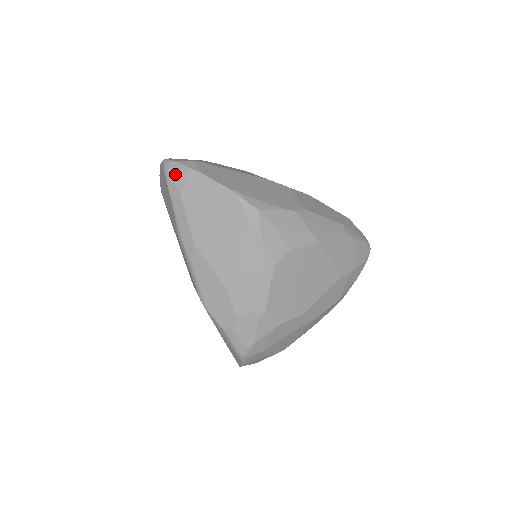
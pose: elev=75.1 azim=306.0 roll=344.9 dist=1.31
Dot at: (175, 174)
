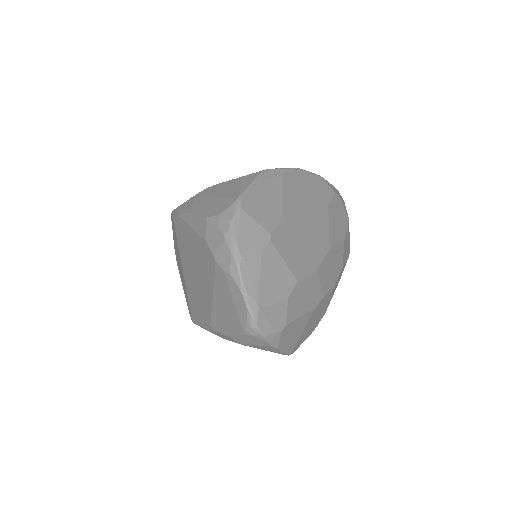
Dot at: (254, 340)
